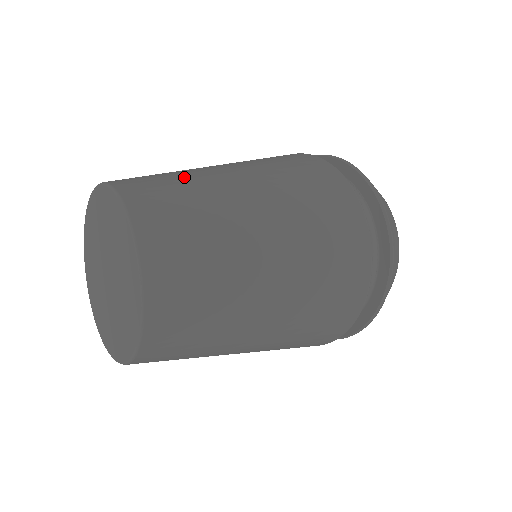
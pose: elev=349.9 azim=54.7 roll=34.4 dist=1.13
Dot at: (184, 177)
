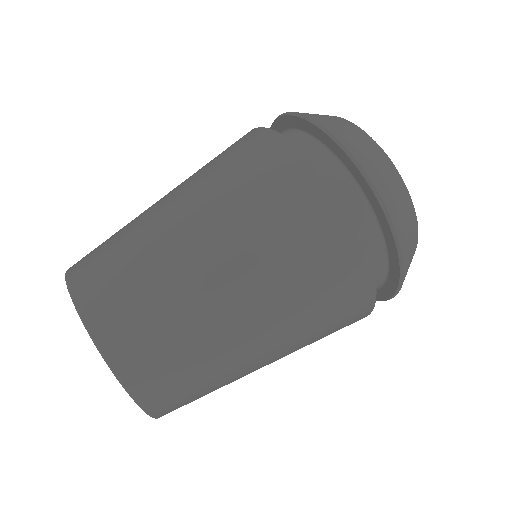
Dot at: (127, 237)
